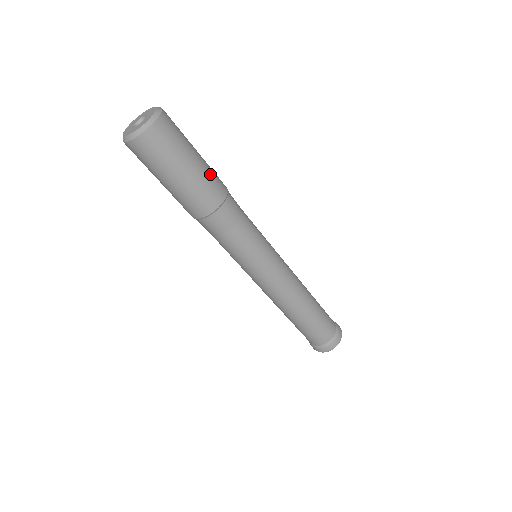
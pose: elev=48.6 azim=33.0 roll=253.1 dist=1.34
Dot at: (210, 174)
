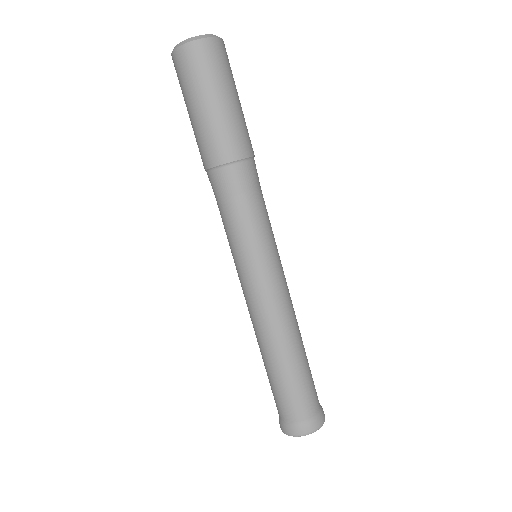
Dot at: (239, 125)
